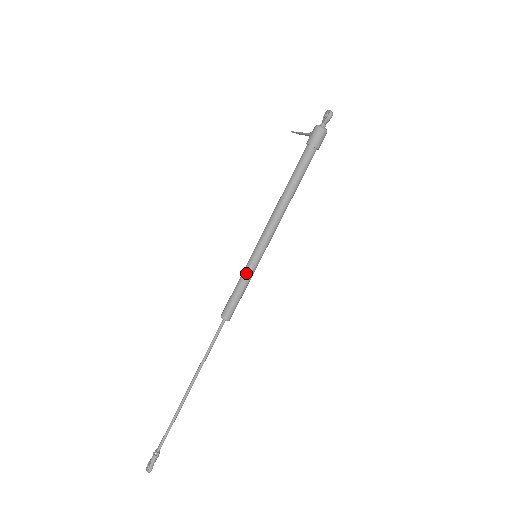
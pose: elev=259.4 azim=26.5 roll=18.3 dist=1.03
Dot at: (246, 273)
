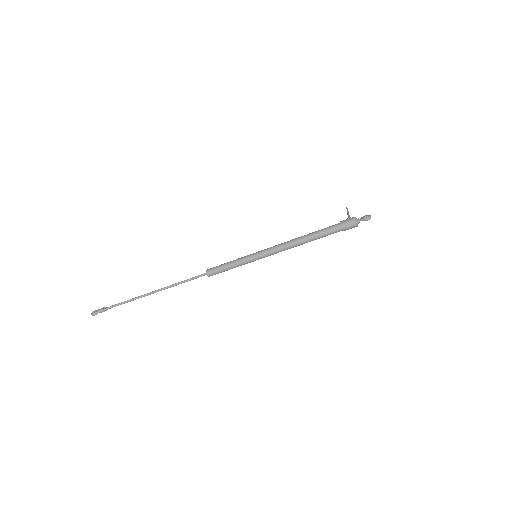
Dot at: (242, 260)
